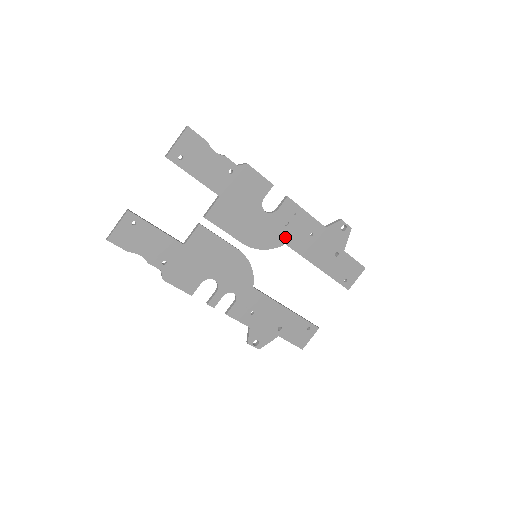
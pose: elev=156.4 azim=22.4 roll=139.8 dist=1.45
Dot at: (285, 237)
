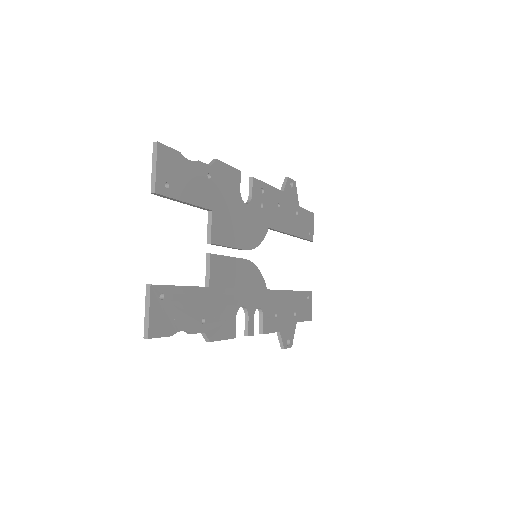
Dot at: (266, 221)
